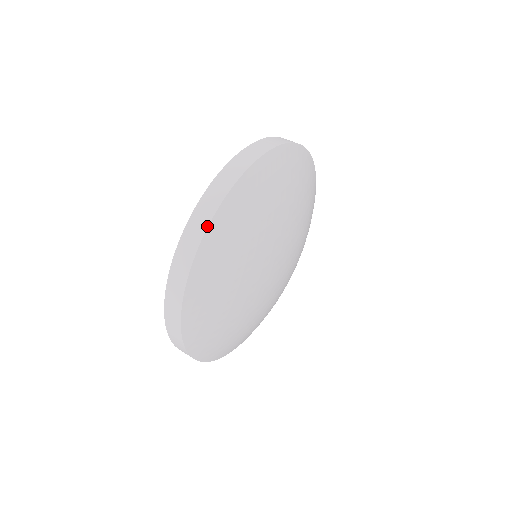
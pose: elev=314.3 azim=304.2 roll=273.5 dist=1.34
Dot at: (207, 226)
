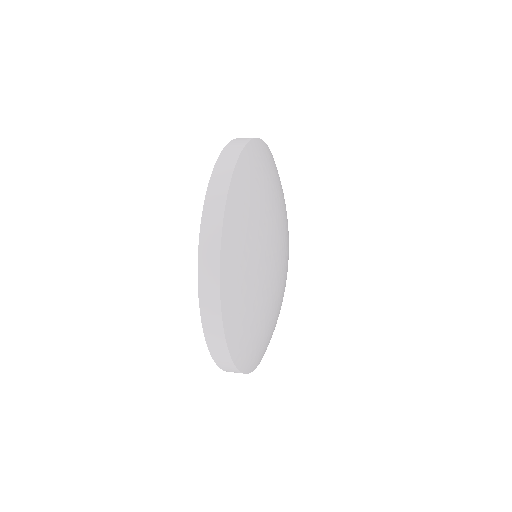
Dot at: (234, 167)
